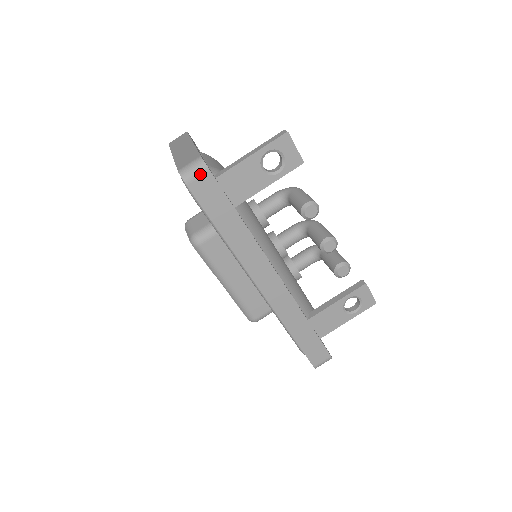
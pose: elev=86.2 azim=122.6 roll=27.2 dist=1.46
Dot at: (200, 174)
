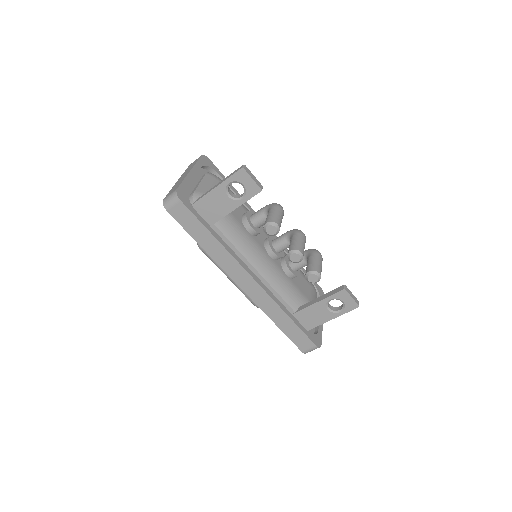
Dot at: (175, 203)
